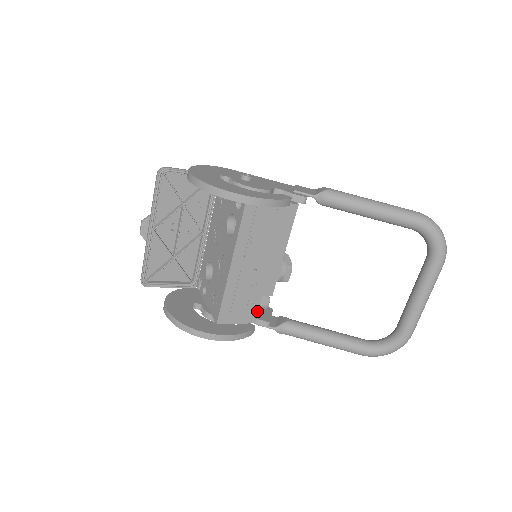
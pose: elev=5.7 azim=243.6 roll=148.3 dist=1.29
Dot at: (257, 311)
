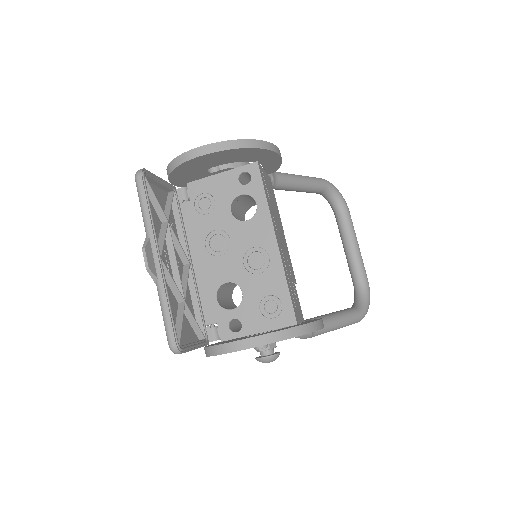
Dot at: (299, 304)
